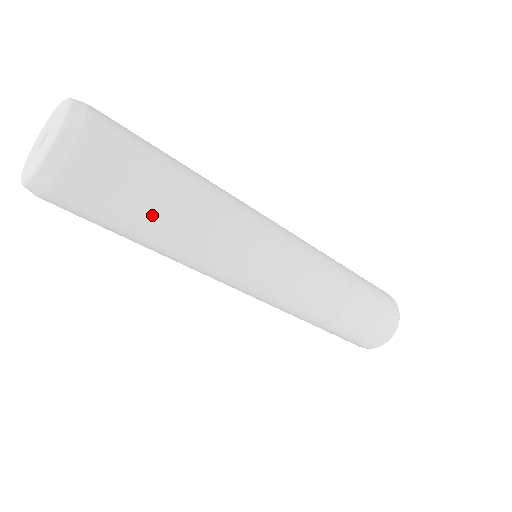
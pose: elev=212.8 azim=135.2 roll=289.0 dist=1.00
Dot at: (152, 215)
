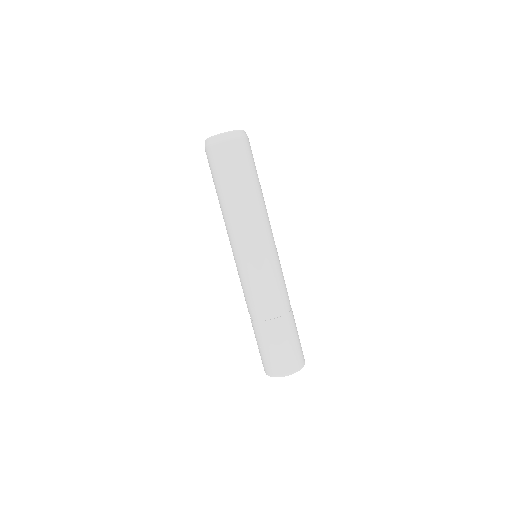
Dot at: occluded
